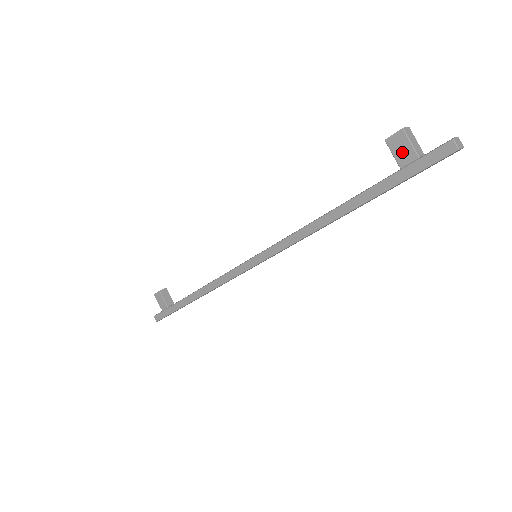
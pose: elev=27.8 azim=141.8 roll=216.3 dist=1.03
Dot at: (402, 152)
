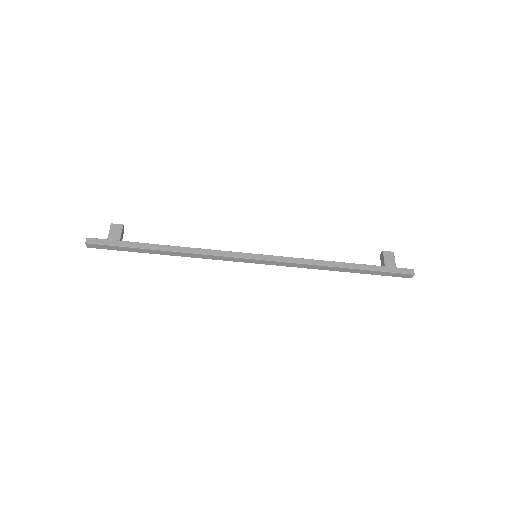
Dot at: (389, 260)
